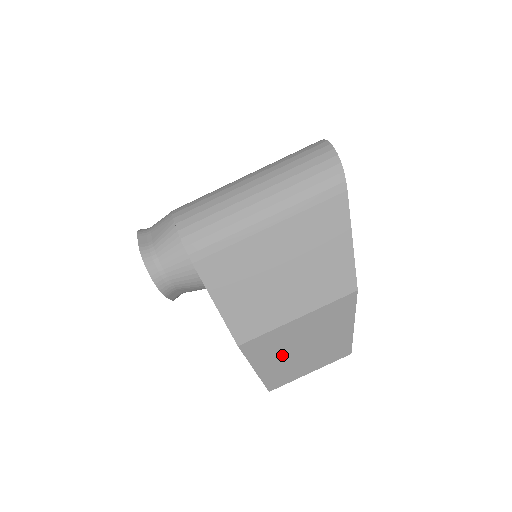
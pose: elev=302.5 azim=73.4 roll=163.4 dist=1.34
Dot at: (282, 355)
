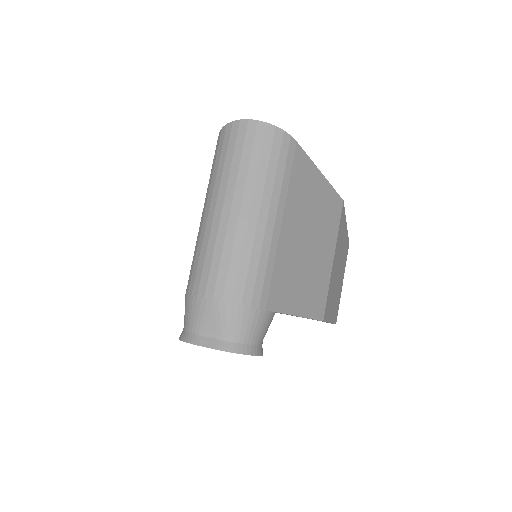
Dot at: (334, 293)
